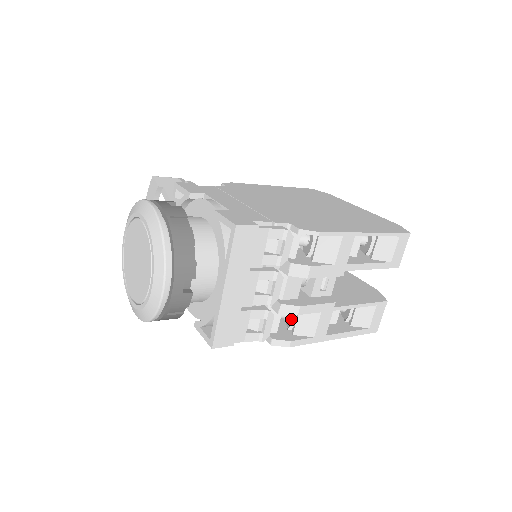
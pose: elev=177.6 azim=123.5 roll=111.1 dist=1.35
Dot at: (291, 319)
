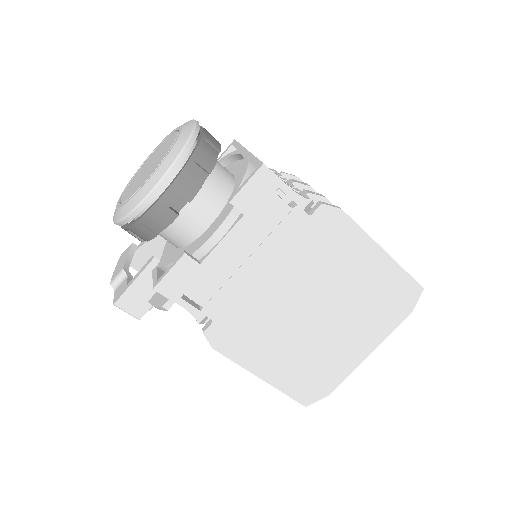
Dot at: occluded
